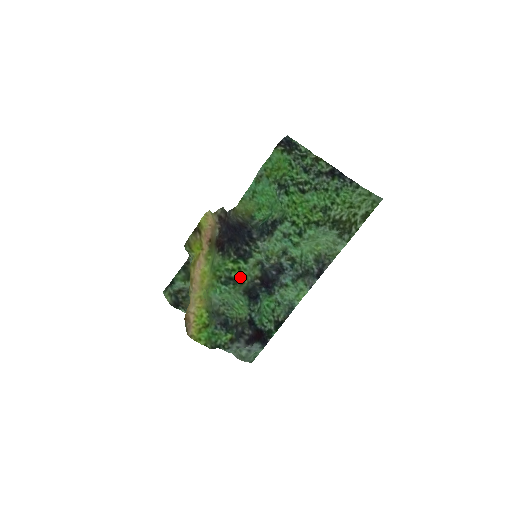
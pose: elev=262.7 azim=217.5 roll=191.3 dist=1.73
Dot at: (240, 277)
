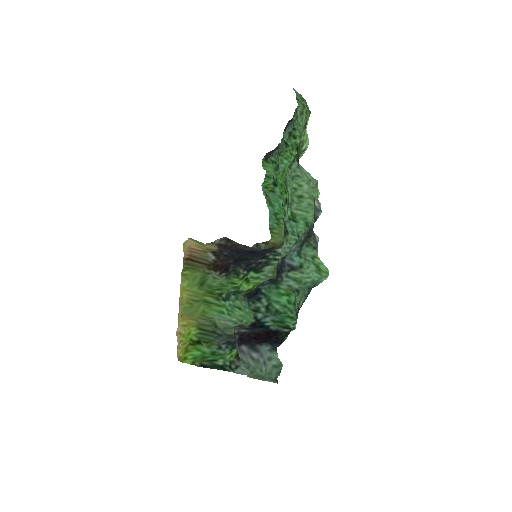
Dot at: (249, 287)
